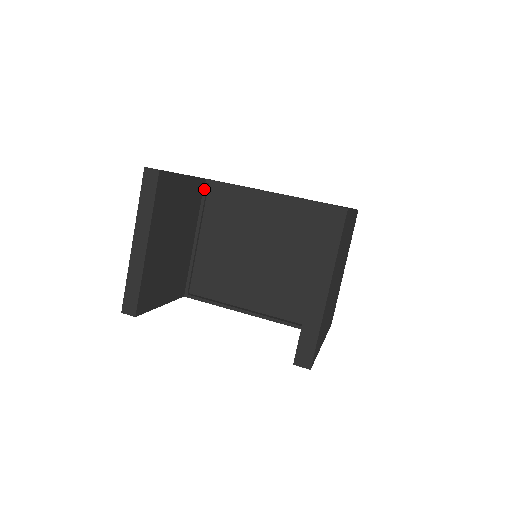
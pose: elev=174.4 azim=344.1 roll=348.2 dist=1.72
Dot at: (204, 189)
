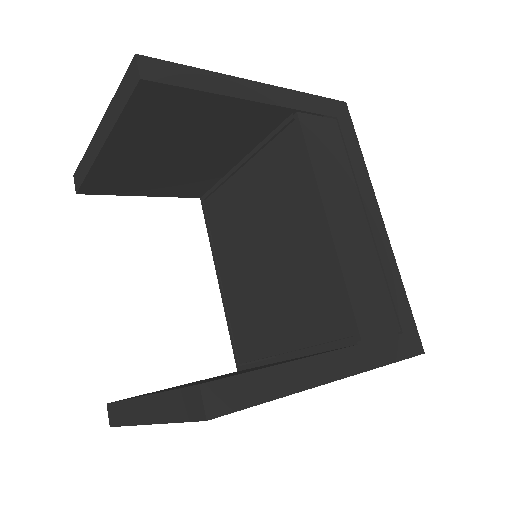
Dot at: (286, 120)
